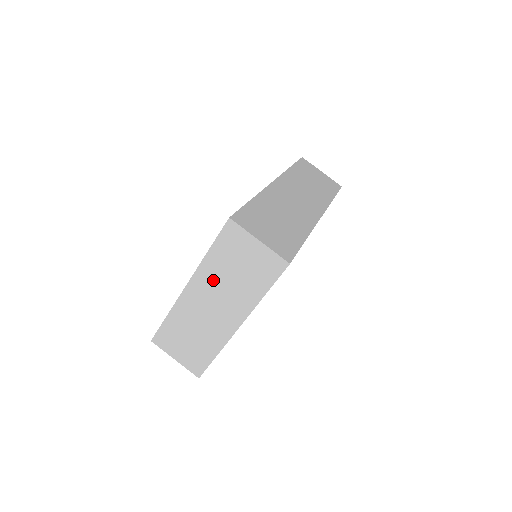
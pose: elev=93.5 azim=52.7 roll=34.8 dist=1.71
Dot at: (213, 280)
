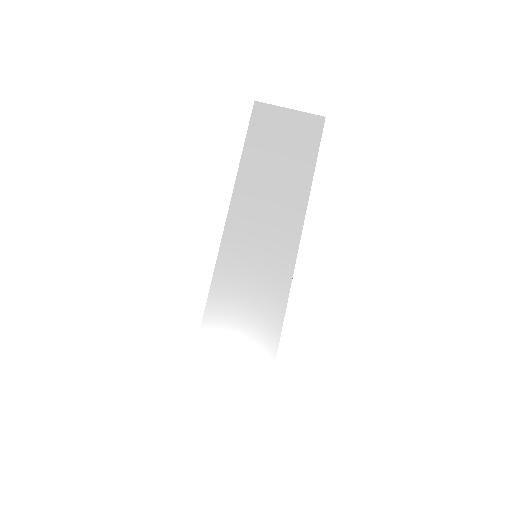
Dot at: occluded
